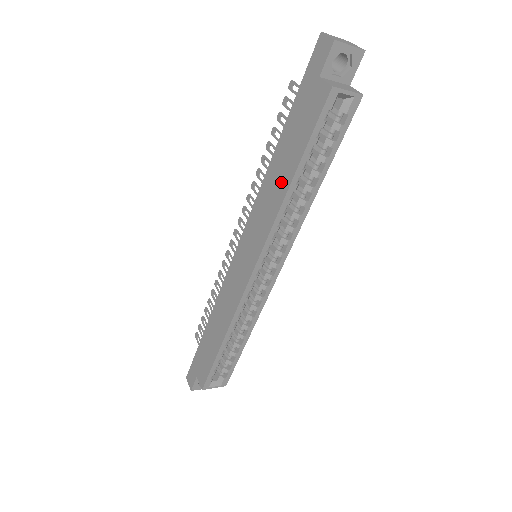
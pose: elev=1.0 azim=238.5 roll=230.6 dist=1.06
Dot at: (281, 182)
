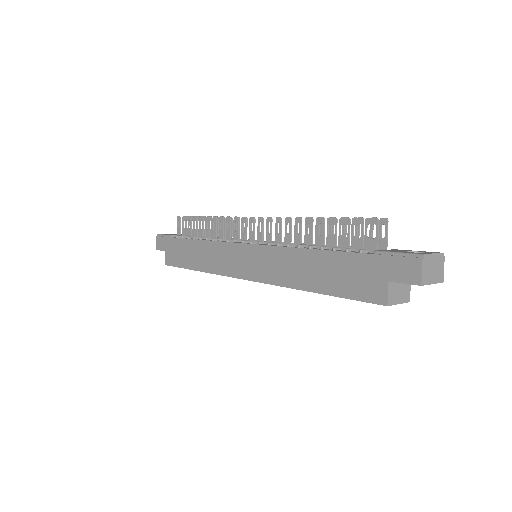
Dot at: (305, 277)
